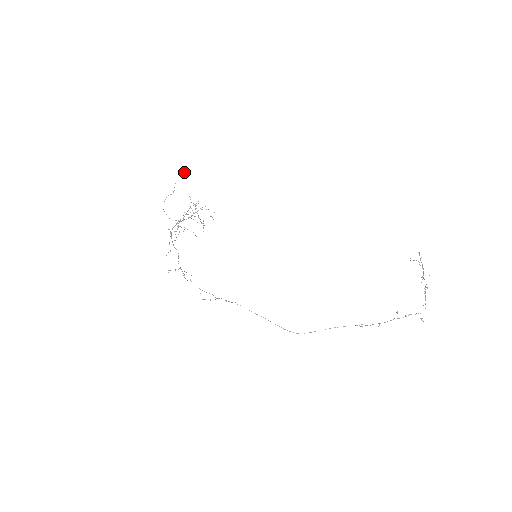
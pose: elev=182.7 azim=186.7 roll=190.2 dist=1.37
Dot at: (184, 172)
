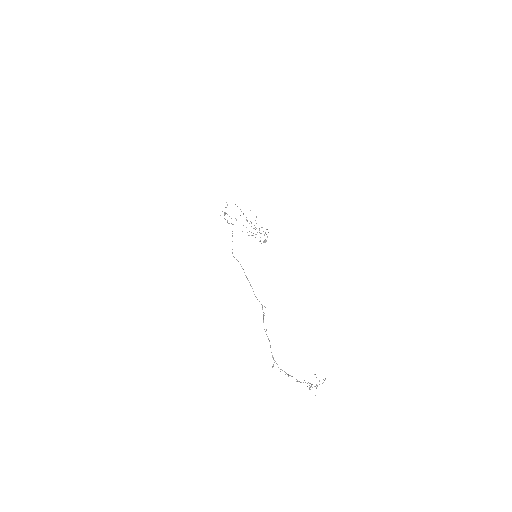
Dot at: occluded
